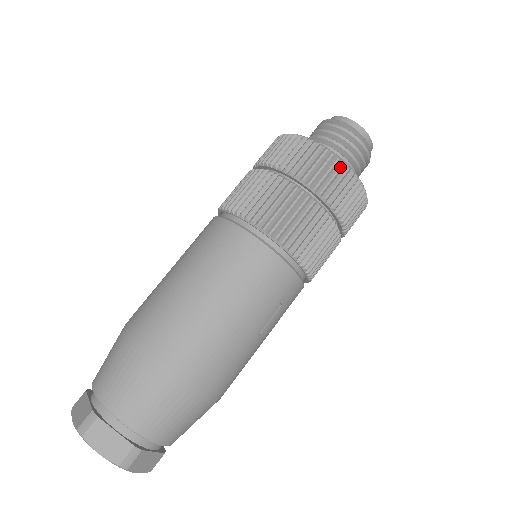
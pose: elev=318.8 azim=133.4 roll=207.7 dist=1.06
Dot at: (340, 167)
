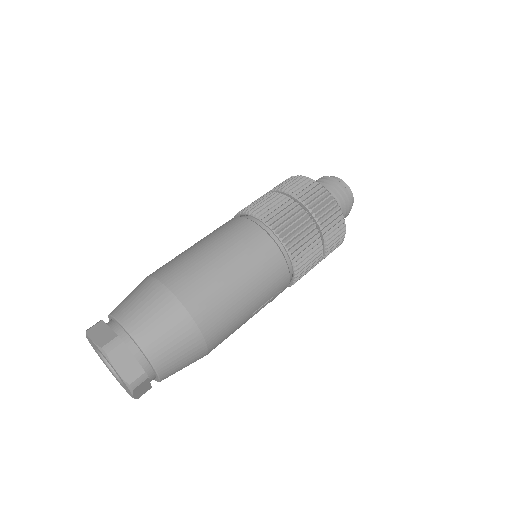
Dot at: (339, 214)
